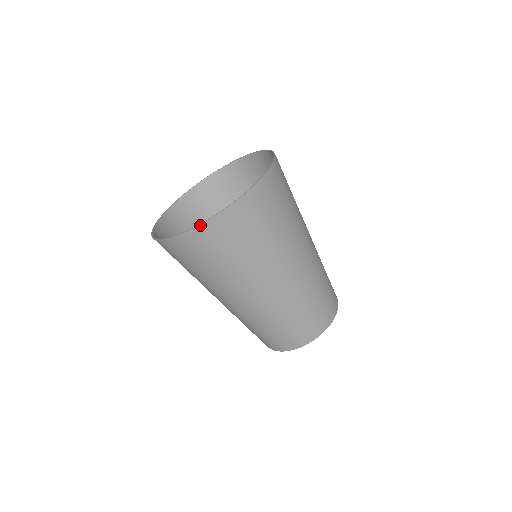
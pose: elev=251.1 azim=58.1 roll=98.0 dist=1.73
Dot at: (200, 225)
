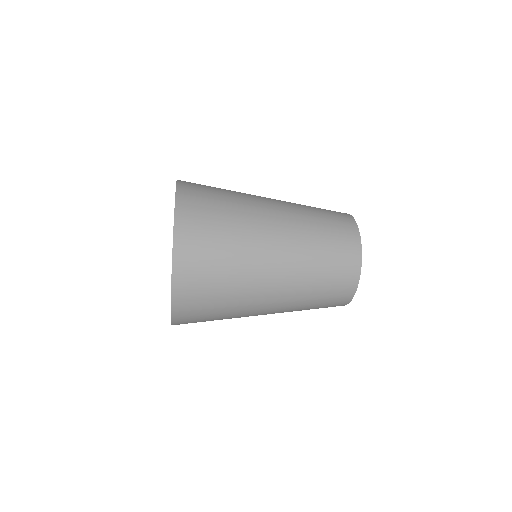
Dot at: (171, 320)
